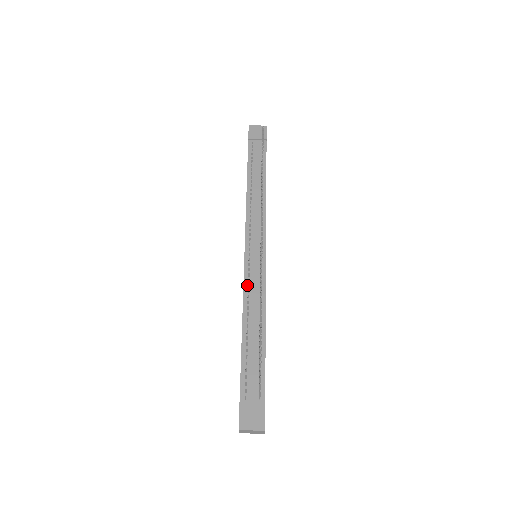
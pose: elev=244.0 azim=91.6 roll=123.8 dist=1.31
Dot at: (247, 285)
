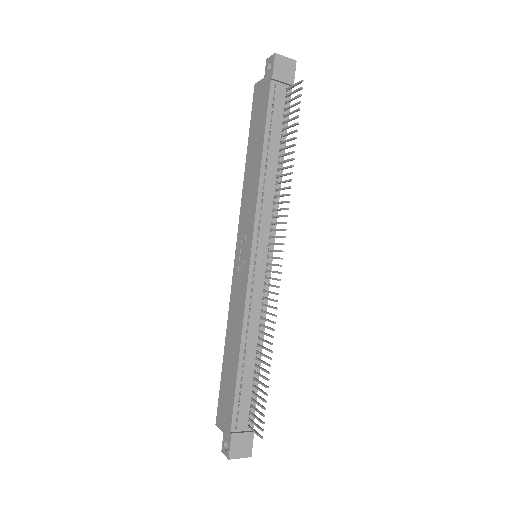
Dot at: (249, 303)
